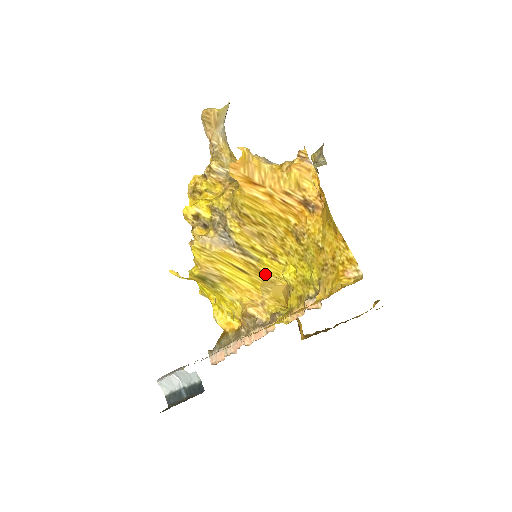
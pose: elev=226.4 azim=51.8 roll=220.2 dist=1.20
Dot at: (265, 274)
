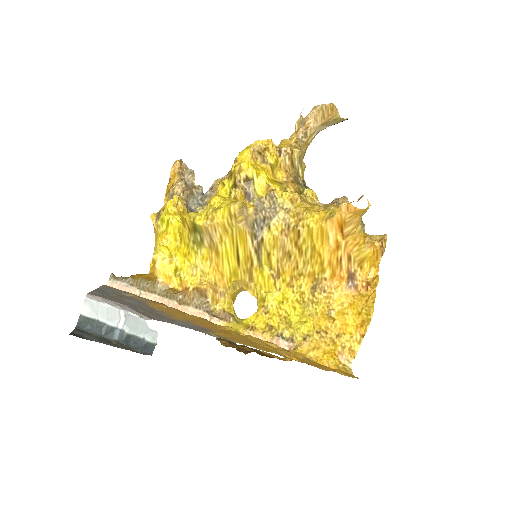
Dot at: (251, 278)
